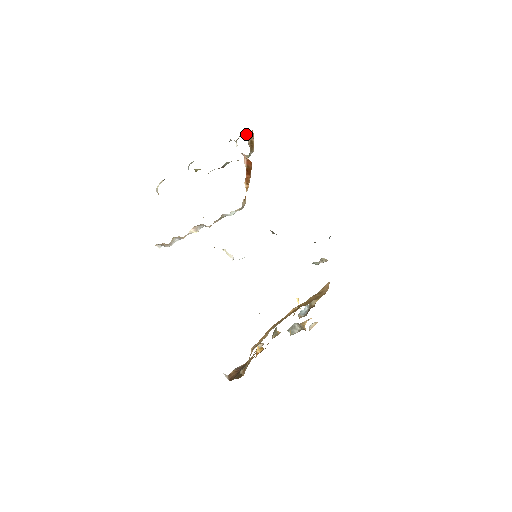
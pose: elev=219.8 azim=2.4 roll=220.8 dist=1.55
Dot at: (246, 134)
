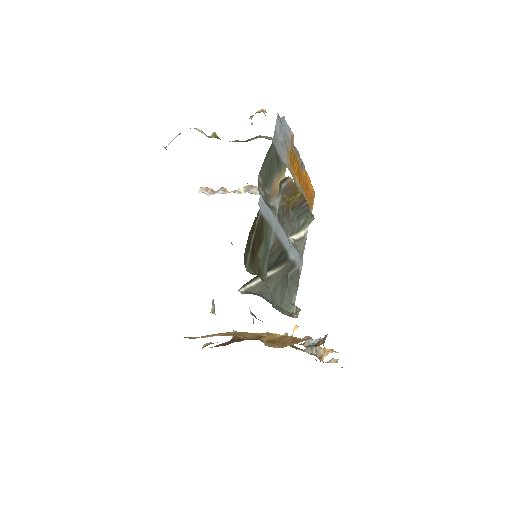
Dot at: (264, 113)
